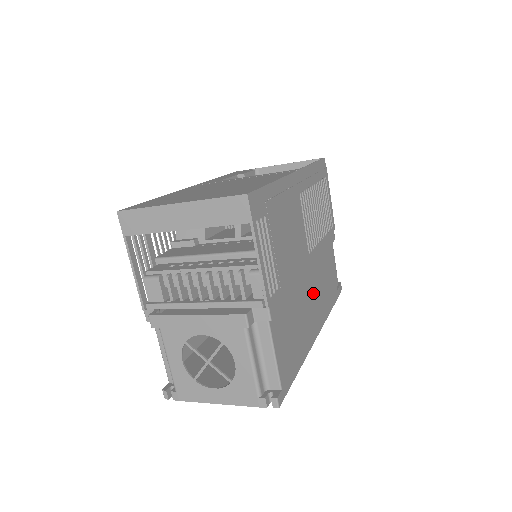
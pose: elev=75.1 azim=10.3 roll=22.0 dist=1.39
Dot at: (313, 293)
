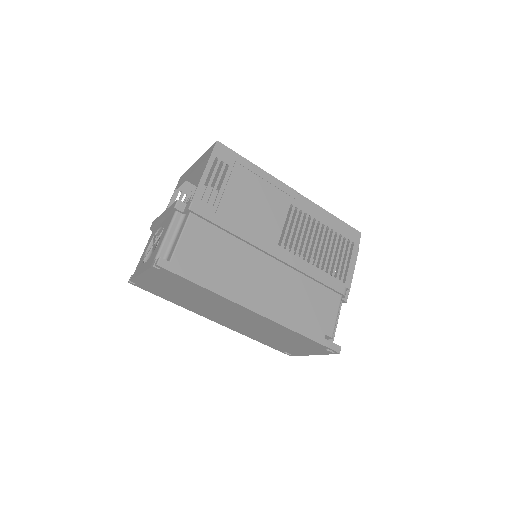
Dot at: (271, 280)
